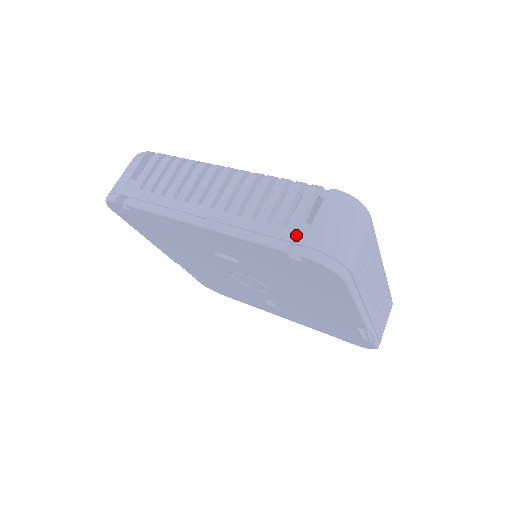
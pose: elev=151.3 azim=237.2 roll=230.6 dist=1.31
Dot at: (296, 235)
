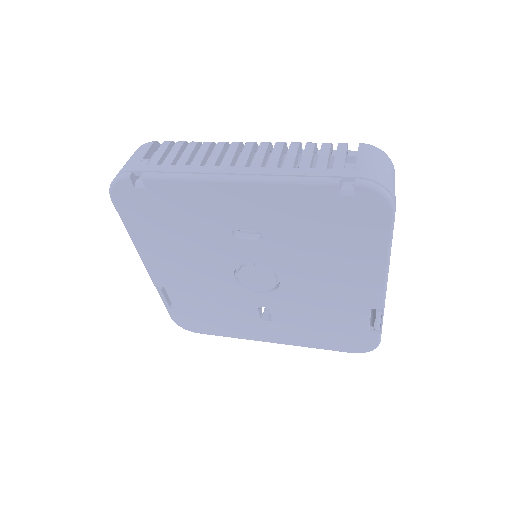
Dot at: (345, 171)
